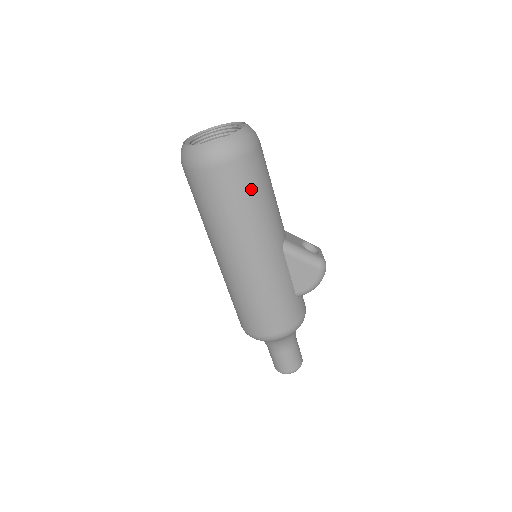
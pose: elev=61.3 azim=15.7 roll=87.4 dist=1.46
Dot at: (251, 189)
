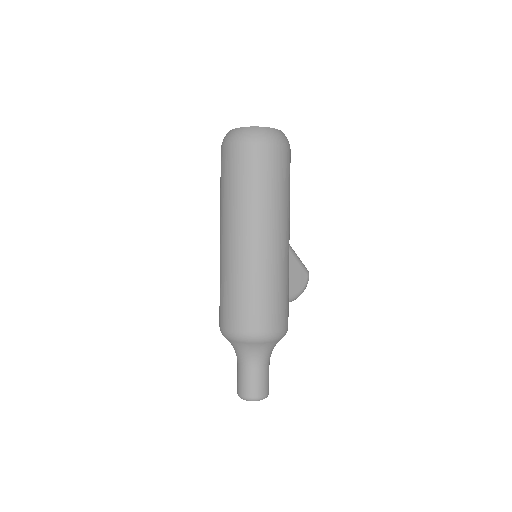
Dot at: (289, 178)
